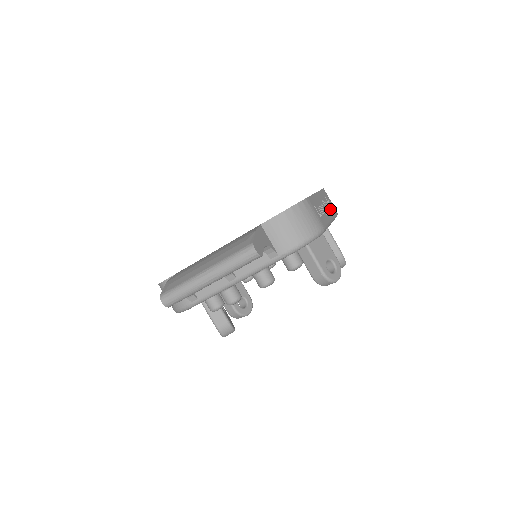
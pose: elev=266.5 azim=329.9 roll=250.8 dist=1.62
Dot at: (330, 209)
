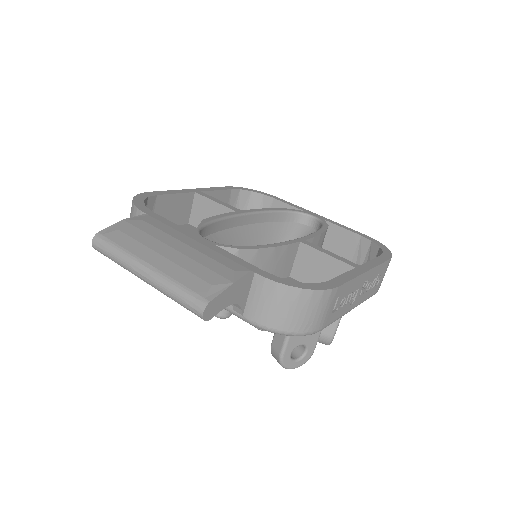
Dot at: (368, 291)
